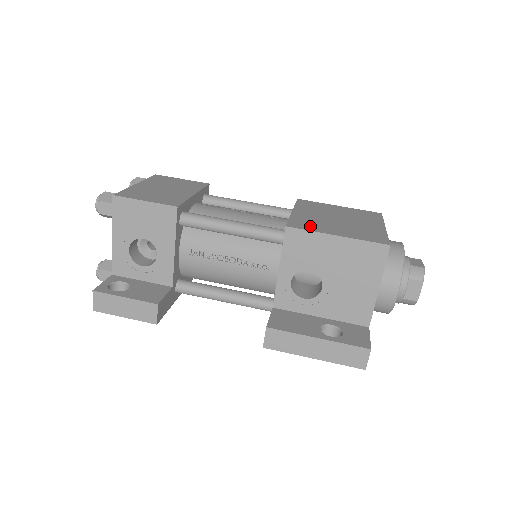
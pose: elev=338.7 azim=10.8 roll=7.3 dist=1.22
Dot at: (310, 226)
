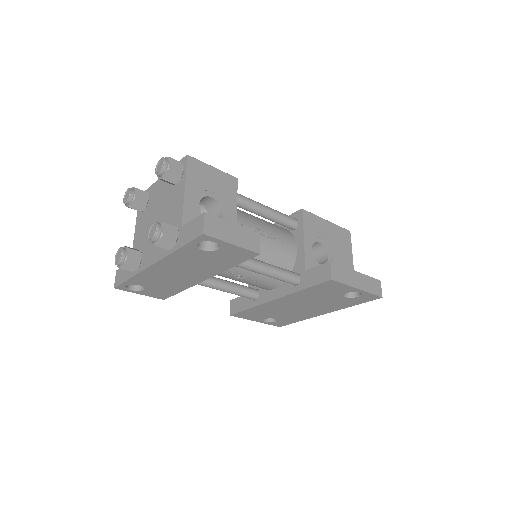
Dot at: occluded
